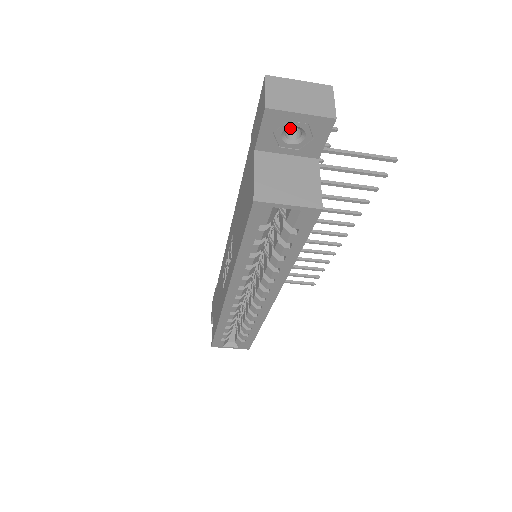
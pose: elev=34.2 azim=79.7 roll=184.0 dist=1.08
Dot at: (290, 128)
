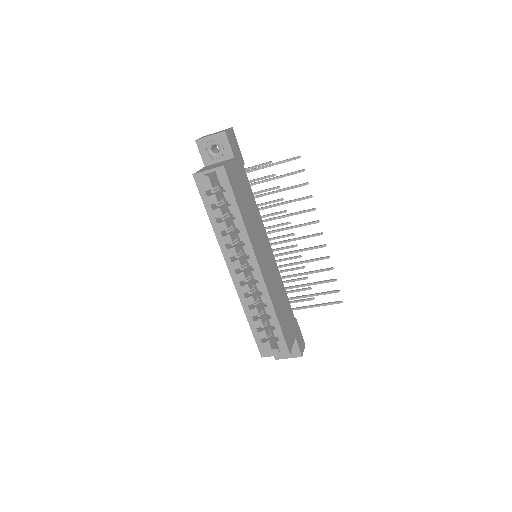
Dot at: occluded
